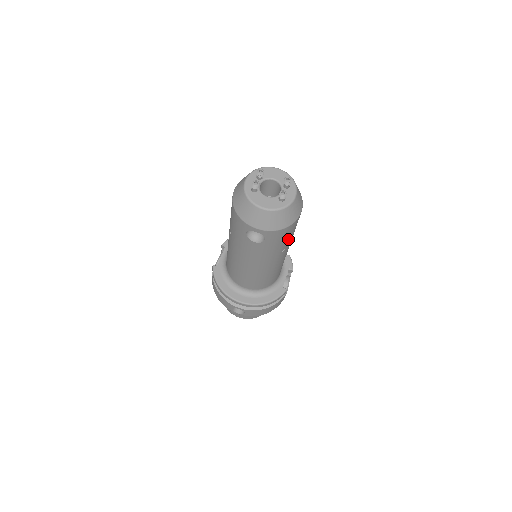
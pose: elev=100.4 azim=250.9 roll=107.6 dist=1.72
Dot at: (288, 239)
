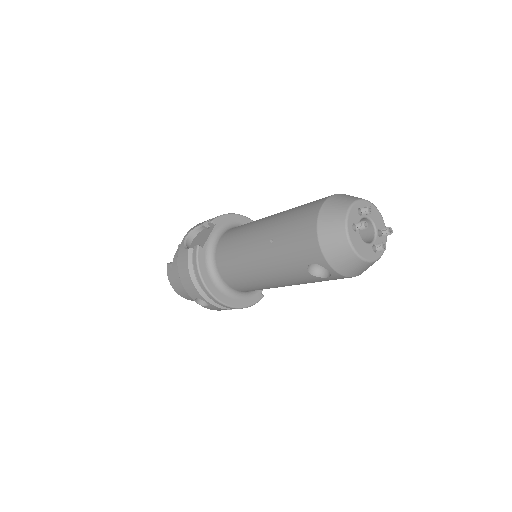
Dot at: occluded
